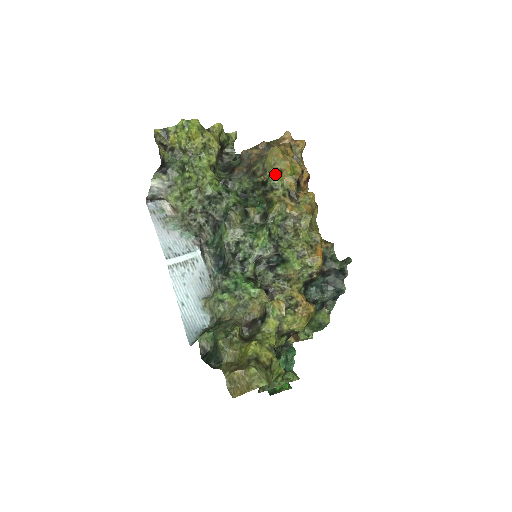
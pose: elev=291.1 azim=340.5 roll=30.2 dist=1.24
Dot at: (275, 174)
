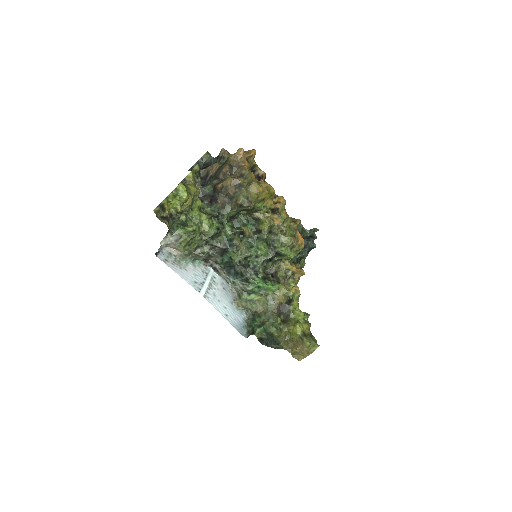
Dot at: (258, 202)
